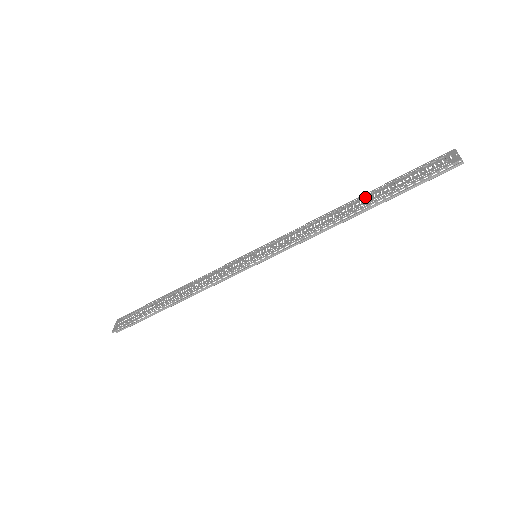
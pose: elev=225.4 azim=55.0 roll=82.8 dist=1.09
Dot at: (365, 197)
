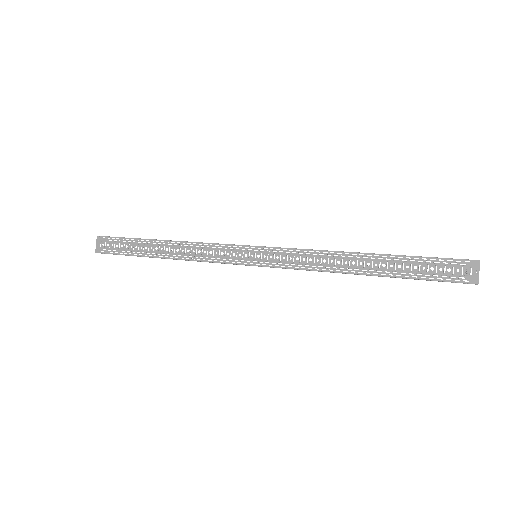
Dot at: (378, 260)
